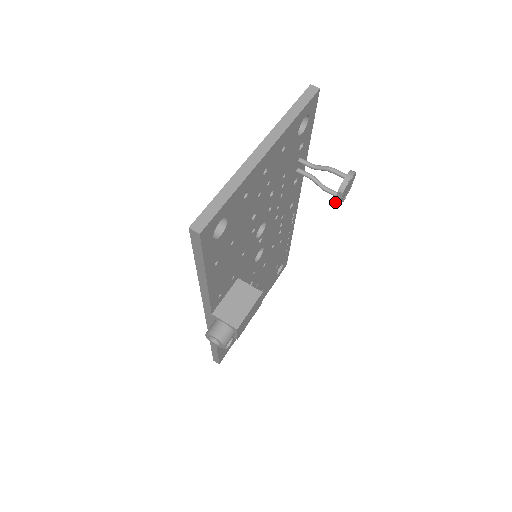
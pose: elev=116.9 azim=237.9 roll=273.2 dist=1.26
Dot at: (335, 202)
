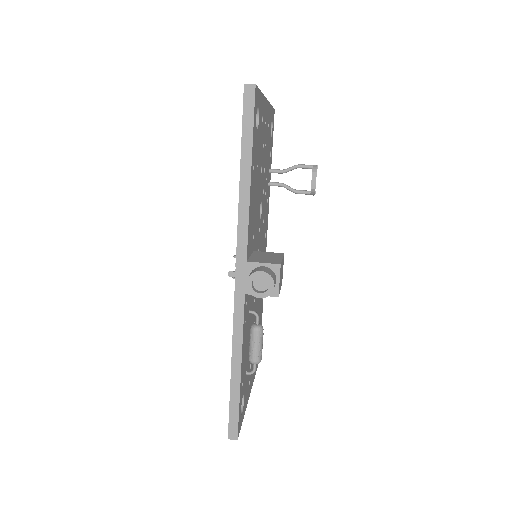
Dot at: (311, 187)
